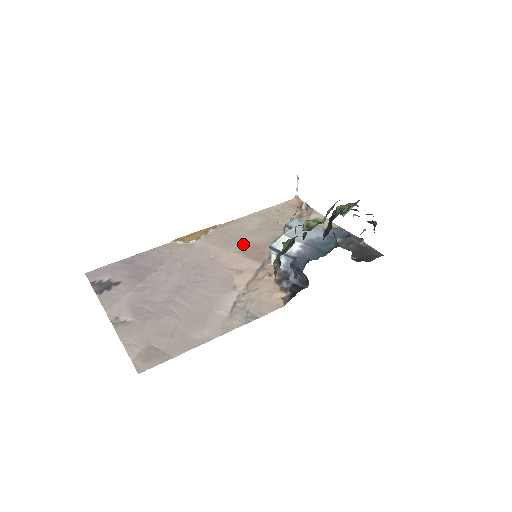
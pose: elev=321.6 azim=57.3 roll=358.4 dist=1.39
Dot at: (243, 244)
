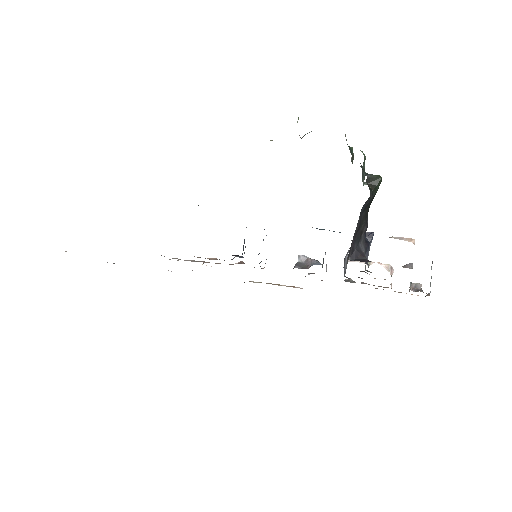
Dot at: occluded
